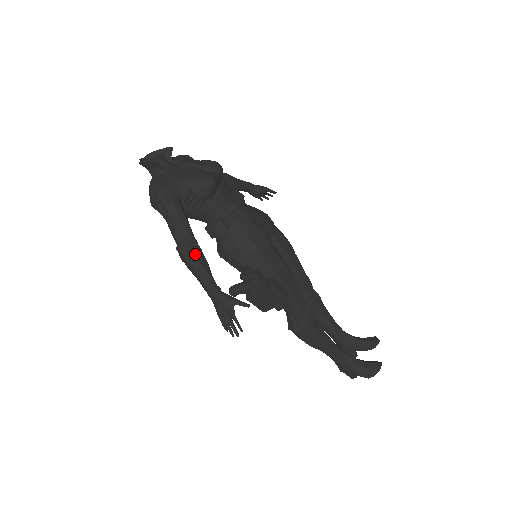
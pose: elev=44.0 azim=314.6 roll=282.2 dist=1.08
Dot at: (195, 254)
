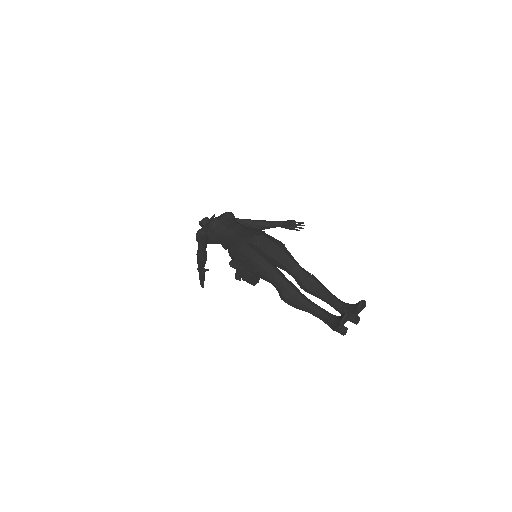
Dot at: (198, 255)
